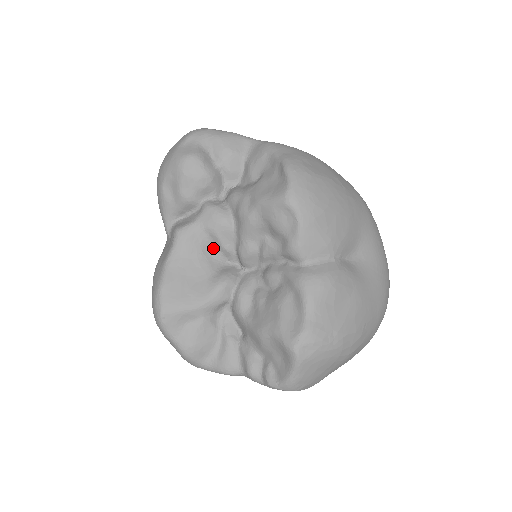
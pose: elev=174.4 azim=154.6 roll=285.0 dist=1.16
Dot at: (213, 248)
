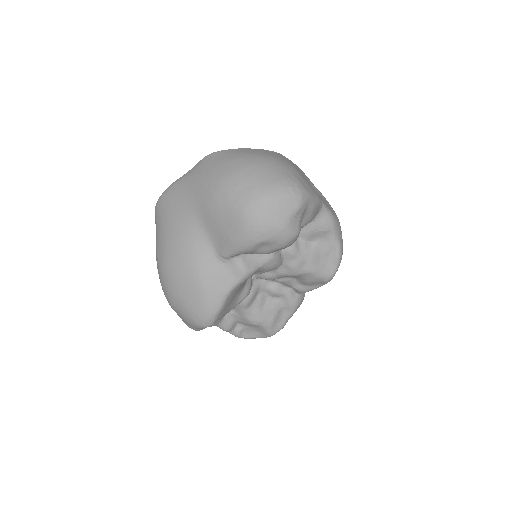
Dot at: occluded
